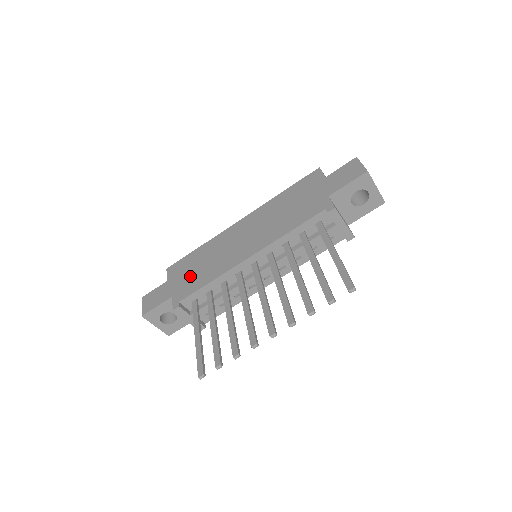
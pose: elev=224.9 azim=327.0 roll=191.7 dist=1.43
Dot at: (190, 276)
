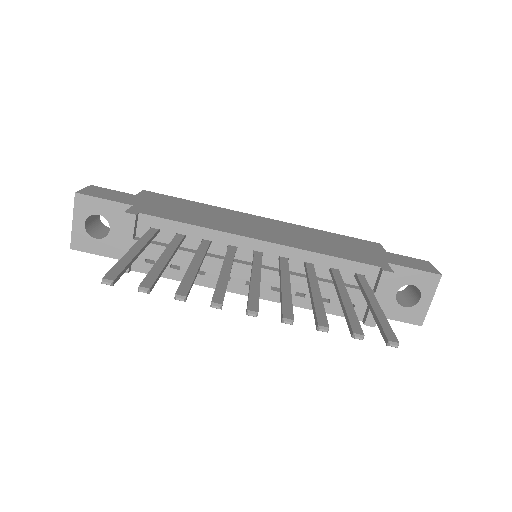
Dot at: (171, 208)
